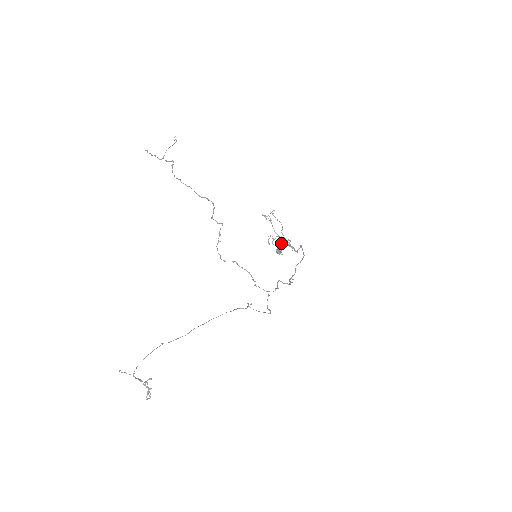
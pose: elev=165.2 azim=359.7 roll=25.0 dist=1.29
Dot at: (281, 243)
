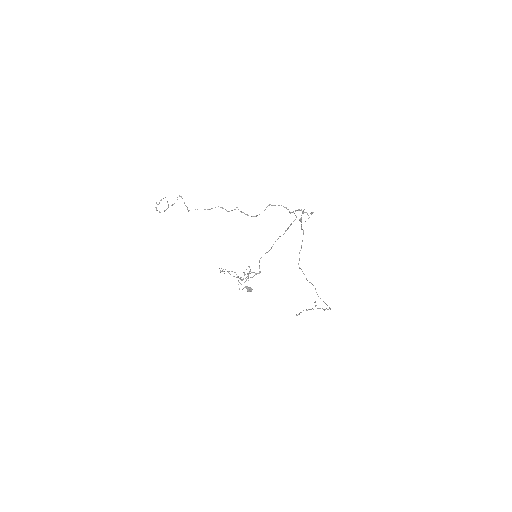
Dot at: occluded
